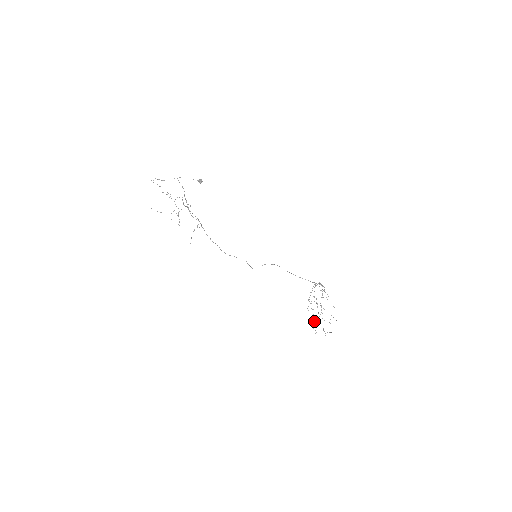
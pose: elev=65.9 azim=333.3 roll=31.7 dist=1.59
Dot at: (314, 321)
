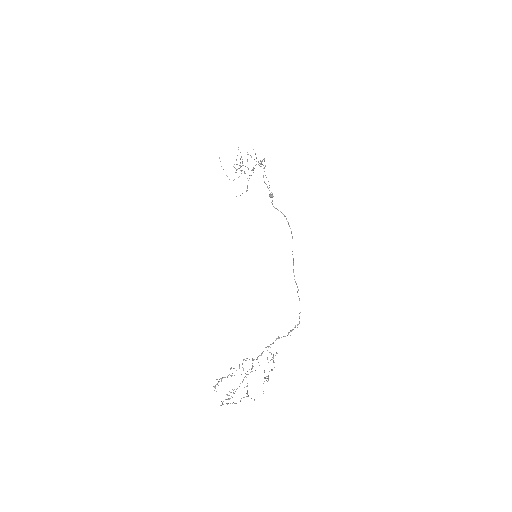
Dot at: occluded
